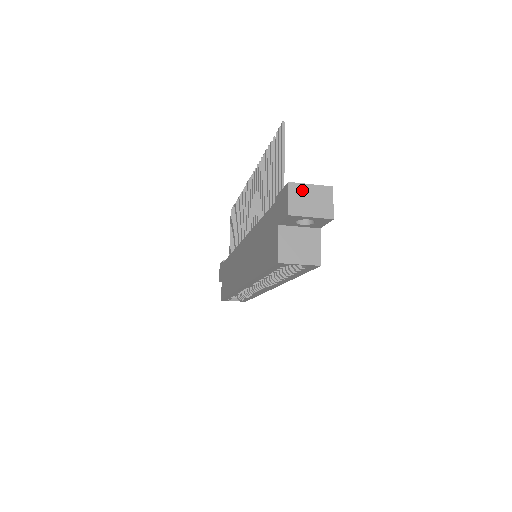
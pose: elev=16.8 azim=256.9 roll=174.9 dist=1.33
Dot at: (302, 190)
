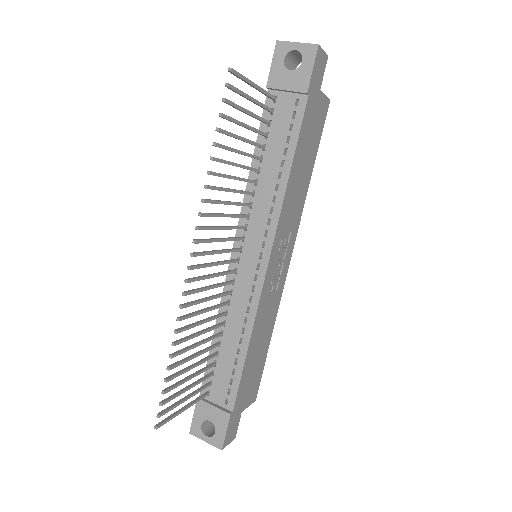
Dot at: (202, 436)
